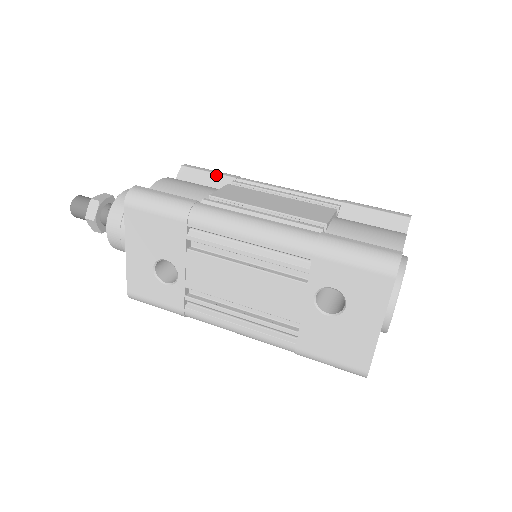
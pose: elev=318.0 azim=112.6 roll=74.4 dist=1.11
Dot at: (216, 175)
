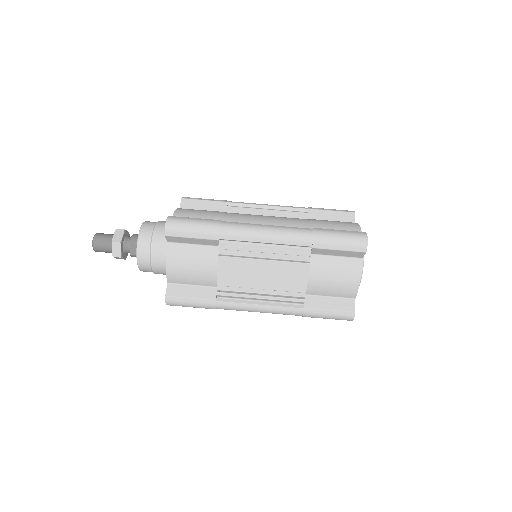
Dot at: (200, 240)
